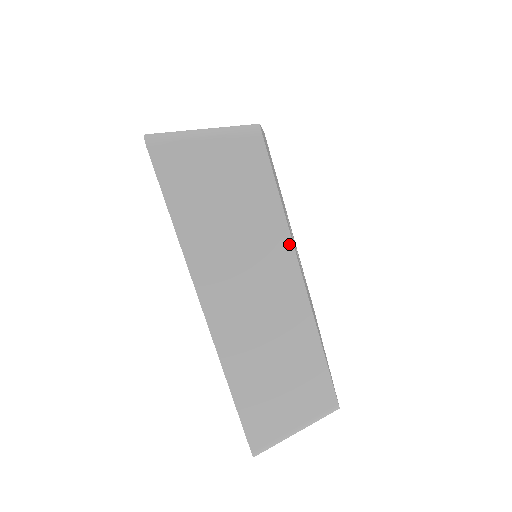
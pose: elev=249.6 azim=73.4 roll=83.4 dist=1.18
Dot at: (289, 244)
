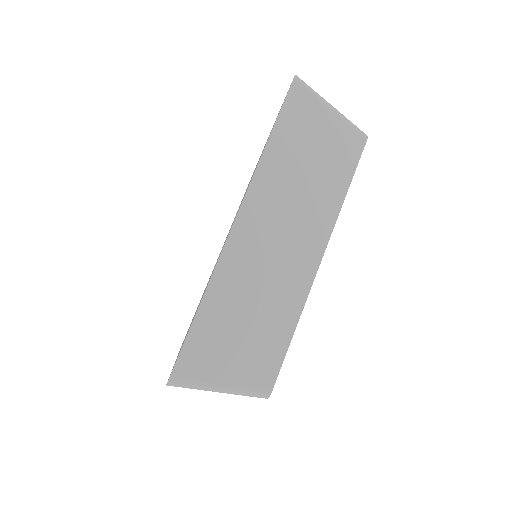
Dot at: (331, 226)
